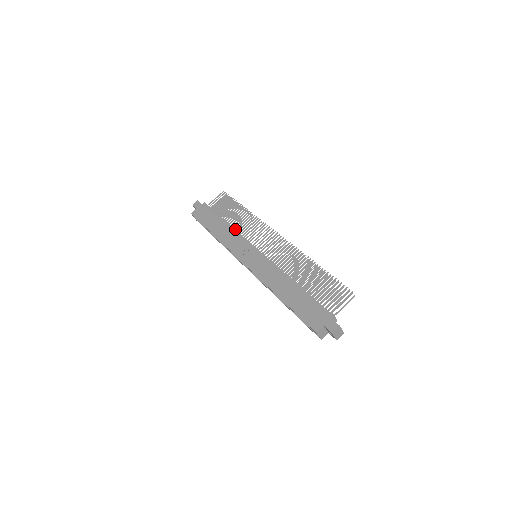
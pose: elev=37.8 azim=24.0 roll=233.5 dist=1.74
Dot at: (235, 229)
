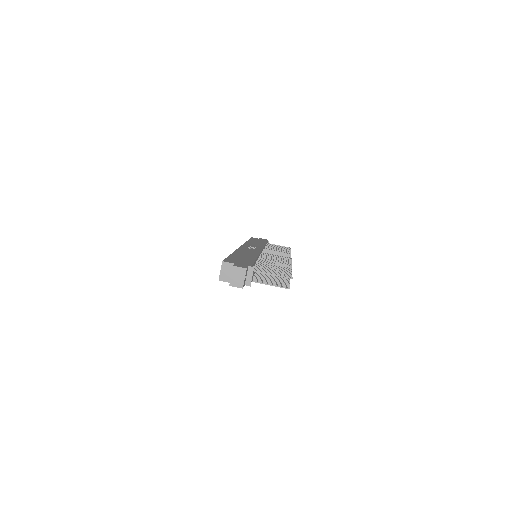
Dot at: (266, 248)
